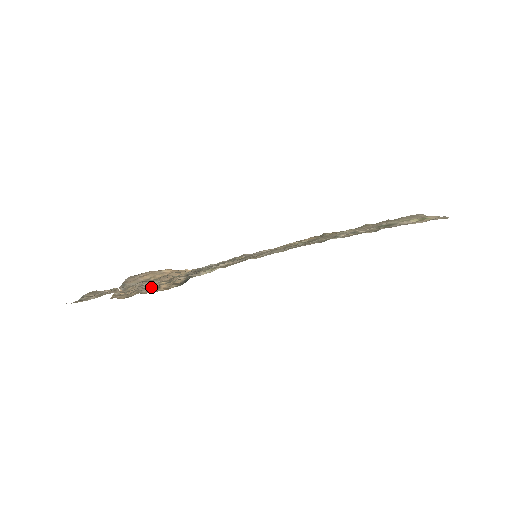
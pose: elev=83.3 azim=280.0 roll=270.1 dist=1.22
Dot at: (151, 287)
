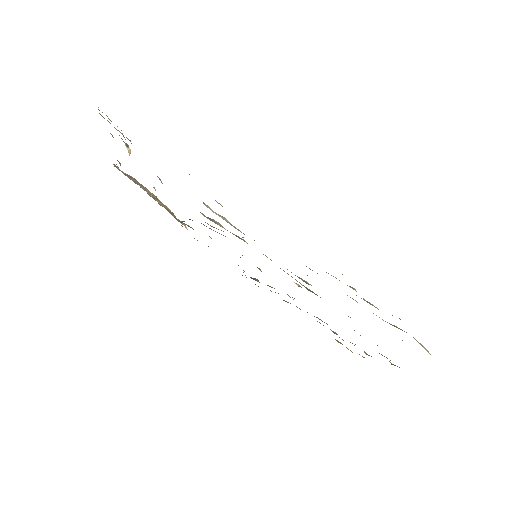
Dot at: occluded
